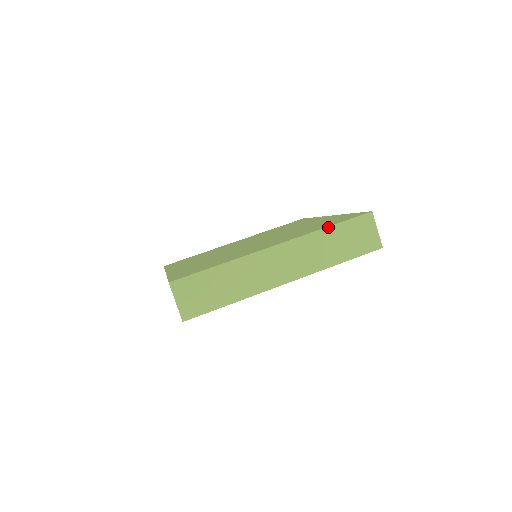
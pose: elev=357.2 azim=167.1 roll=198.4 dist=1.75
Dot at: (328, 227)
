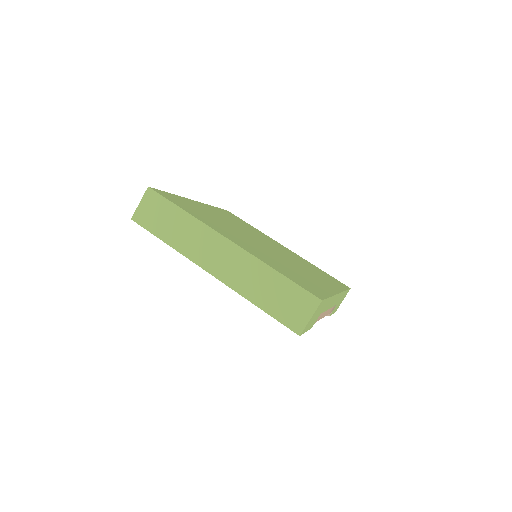
Dot at: (277, 271)
